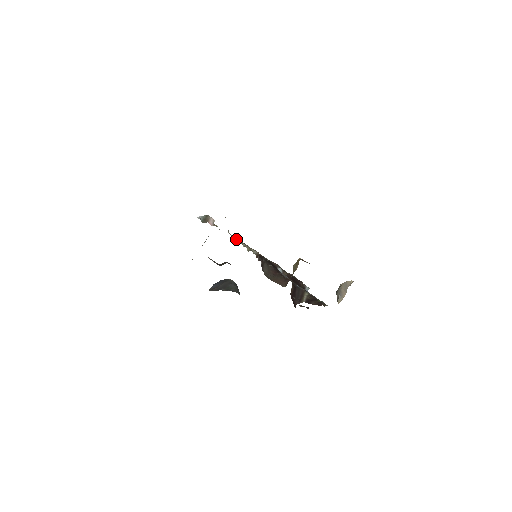
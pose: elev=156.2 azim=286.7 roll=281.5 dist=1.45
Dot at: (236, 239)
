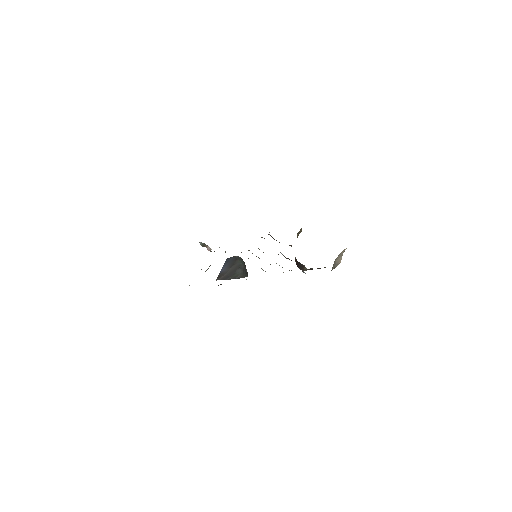
Dot at: occluded
